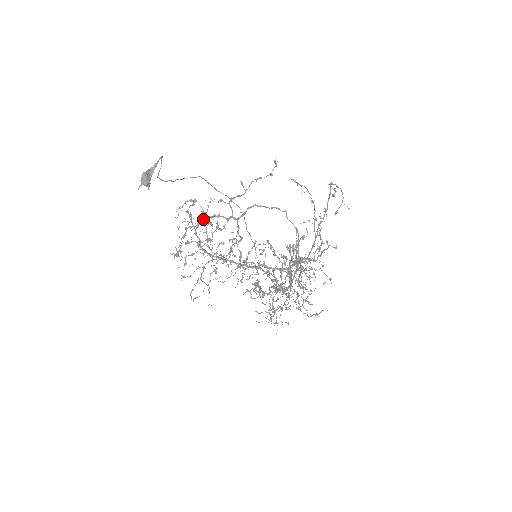
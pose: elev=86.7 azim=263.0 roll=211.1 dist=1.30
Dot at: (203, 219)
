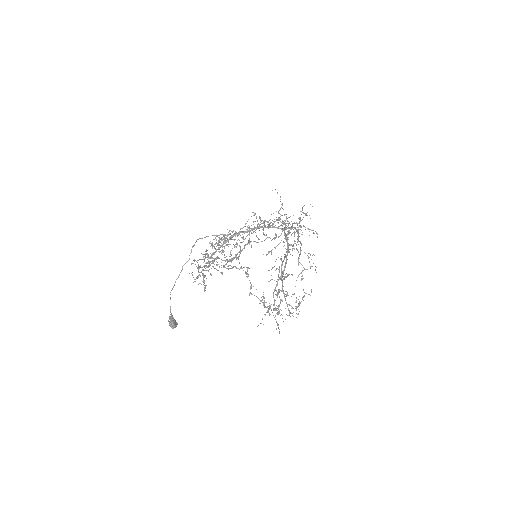
Dot at: occluded
